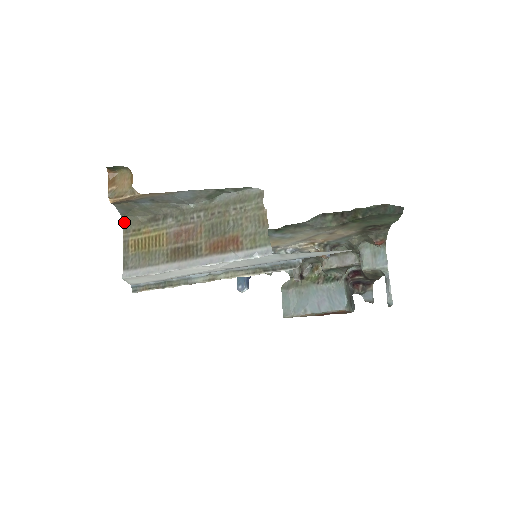
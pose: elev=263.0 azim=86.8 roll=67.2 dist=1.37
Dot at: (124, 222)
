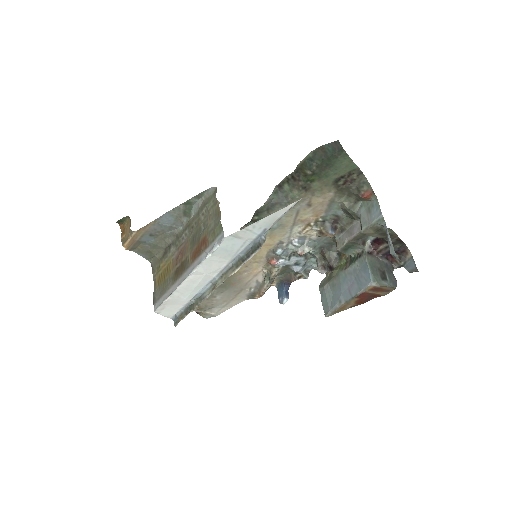
Dot at: (152, 265)
